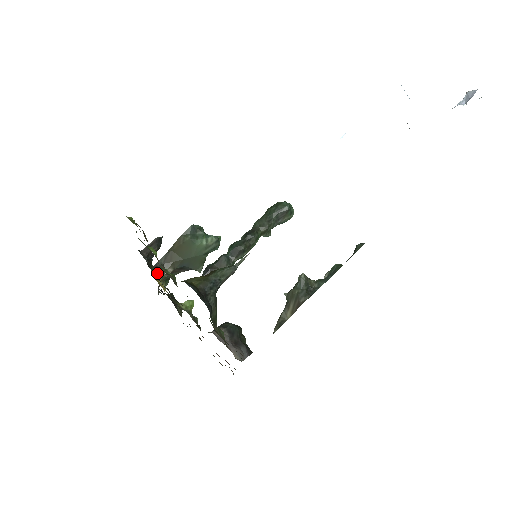
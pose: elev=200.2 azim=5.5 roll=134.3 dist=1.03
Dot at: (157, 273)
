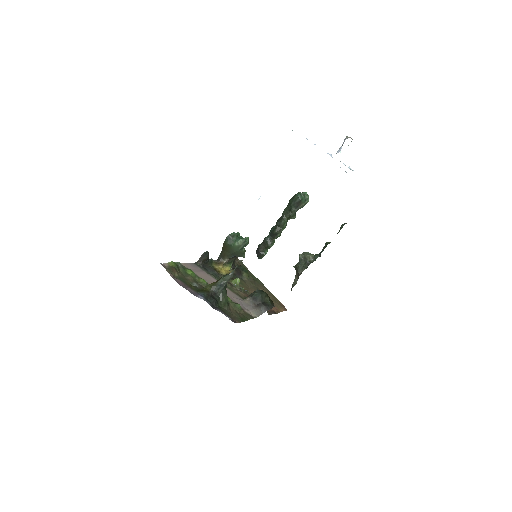
Dot at: (218, 264)
